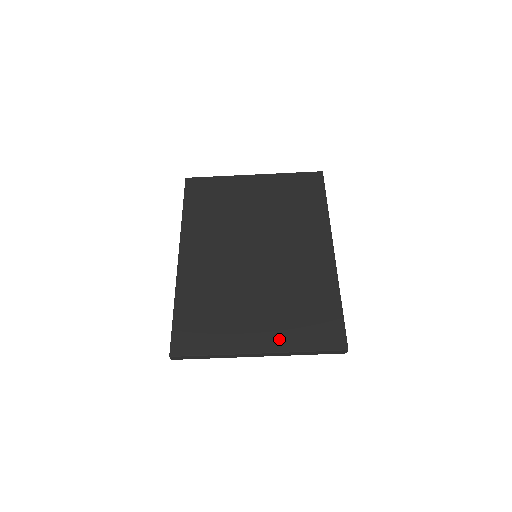
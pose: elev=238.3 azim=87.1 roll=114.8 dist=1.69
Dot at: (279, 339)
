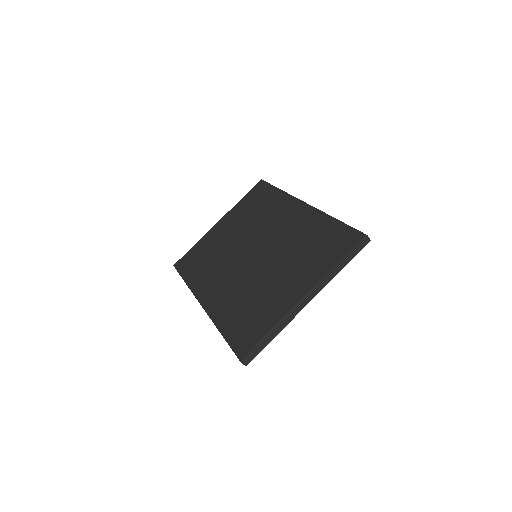
Dot at: (312, 277)
